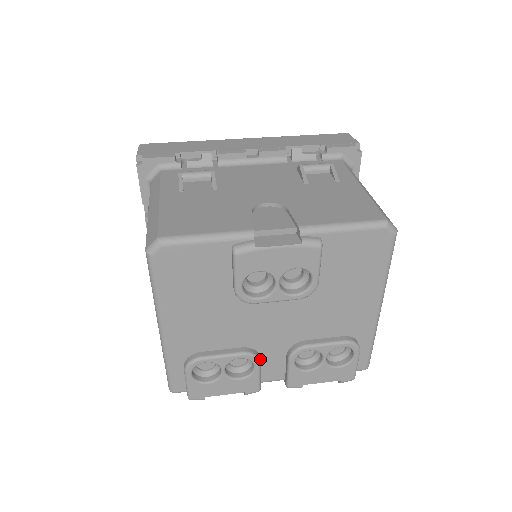
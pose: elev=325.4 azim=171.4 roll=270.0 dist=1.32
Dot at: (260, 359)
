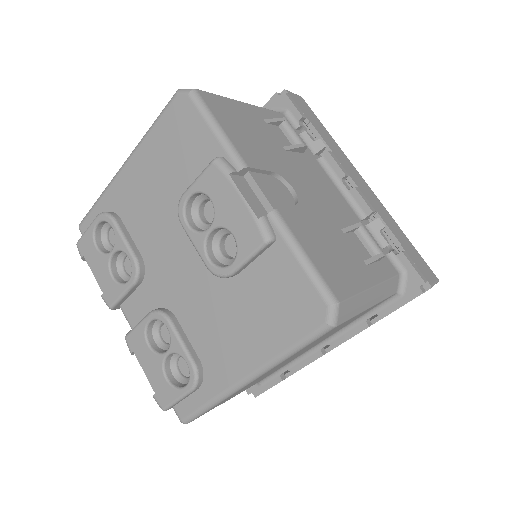
Dot at: (138, 283)
